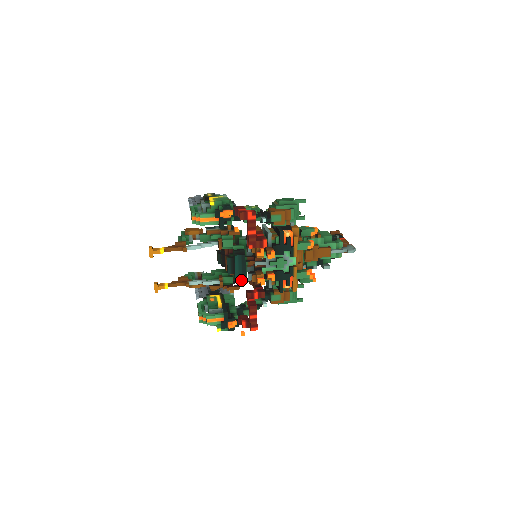
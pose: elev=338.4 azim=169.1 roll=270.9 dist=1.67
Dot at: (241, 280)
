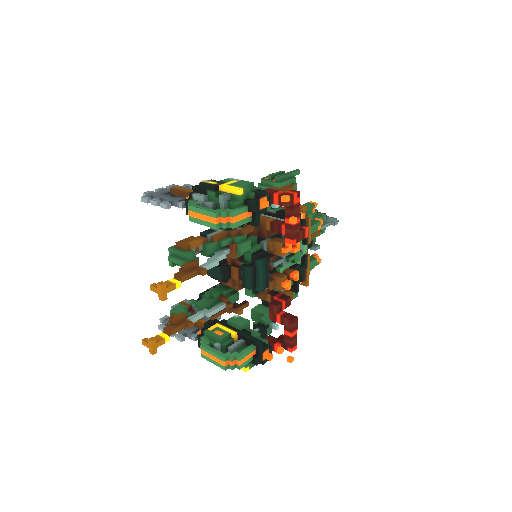
Dot at: occluded
